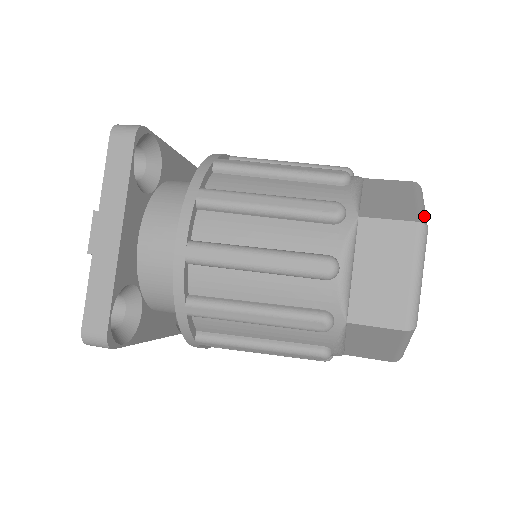
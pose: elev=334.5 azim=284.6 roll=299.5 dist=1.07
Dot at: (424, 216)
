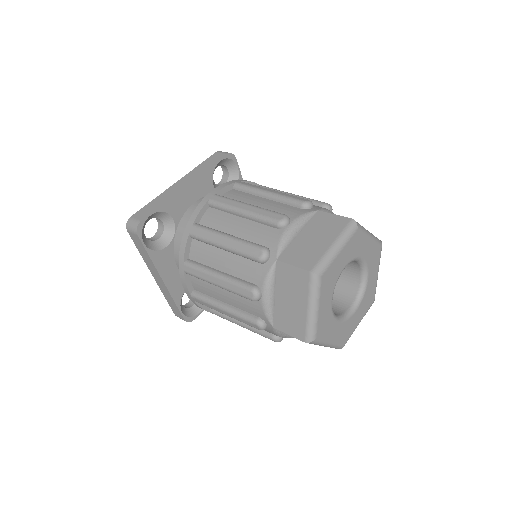
Dot at: (361, 226)
